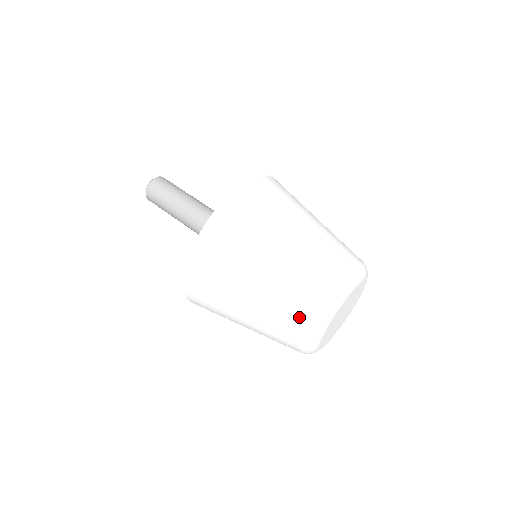
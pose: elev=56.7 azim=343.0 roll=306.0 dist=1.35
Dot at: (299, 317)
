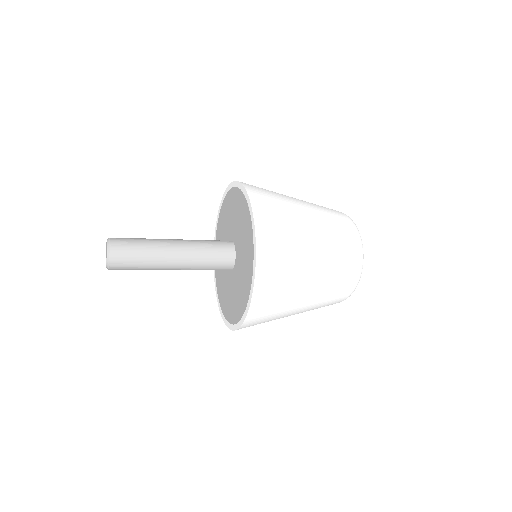
Dot at: (347, 285)
